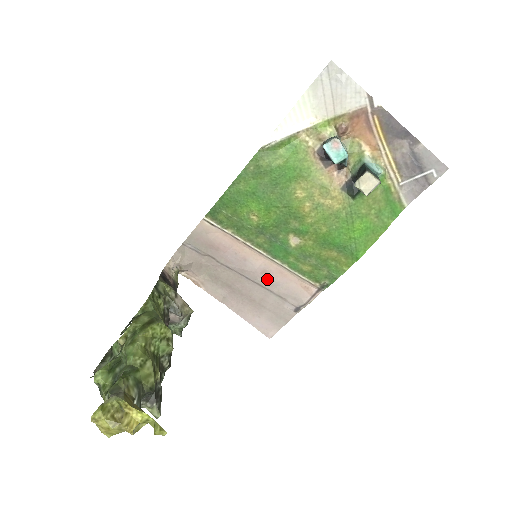
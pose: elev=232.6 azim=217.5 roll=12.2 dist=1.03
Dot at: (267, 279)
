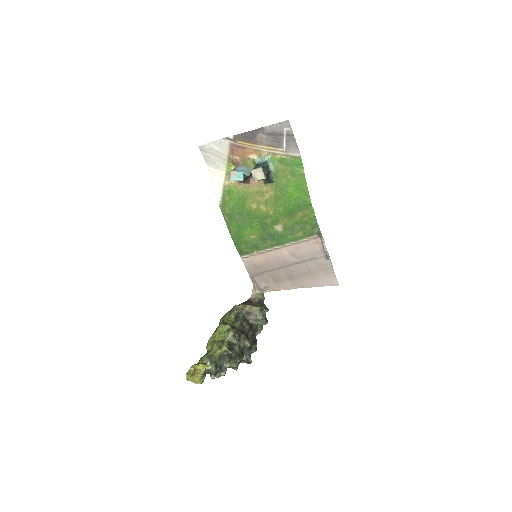
Dot at: (296, 257)
